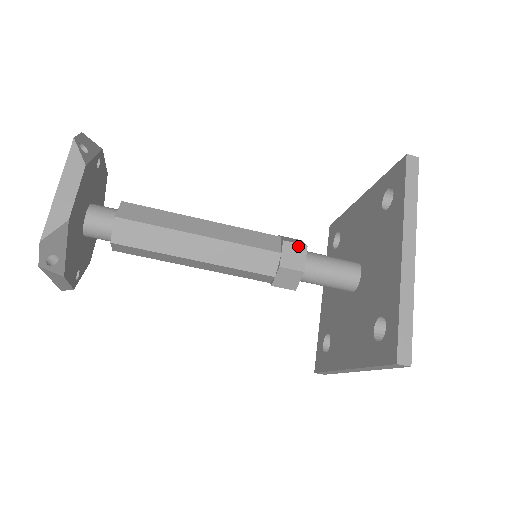
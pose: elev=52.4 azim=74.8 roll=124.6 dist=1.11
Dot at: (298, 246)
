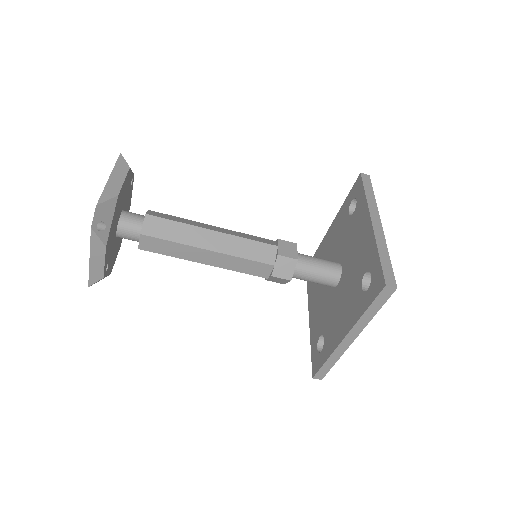
Dot at: (290, 243)
